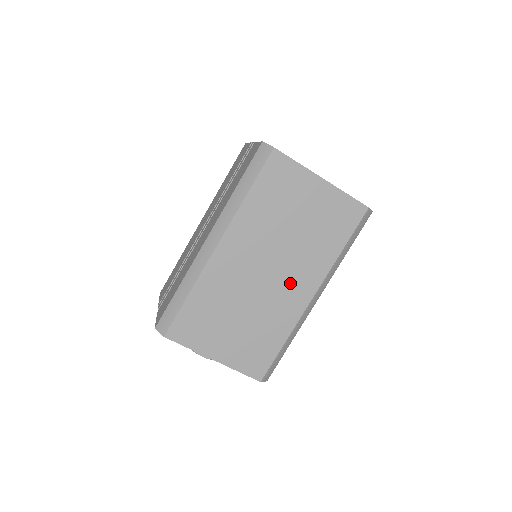
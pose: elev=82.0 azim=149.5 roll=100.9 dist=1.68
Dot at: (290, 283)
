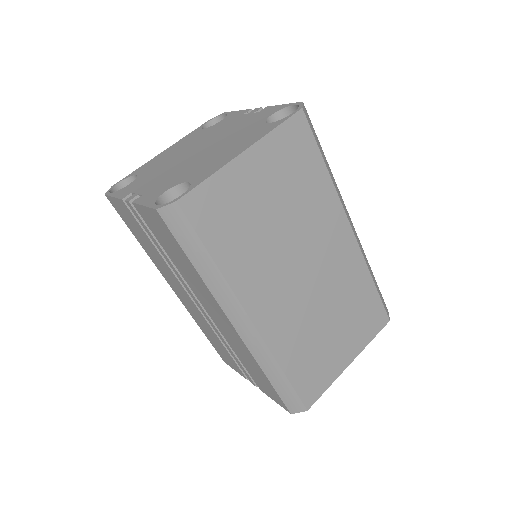
Dot at: (327, 250)
